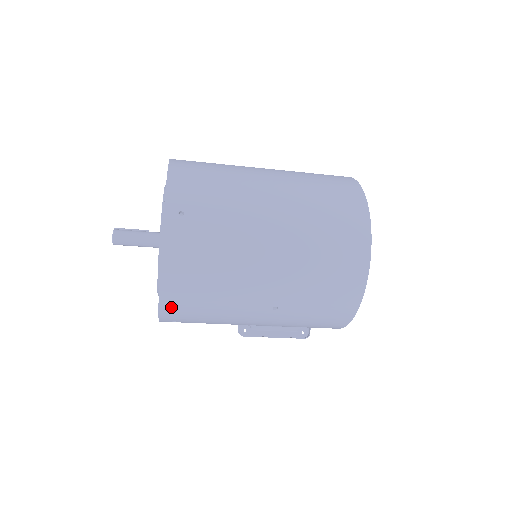
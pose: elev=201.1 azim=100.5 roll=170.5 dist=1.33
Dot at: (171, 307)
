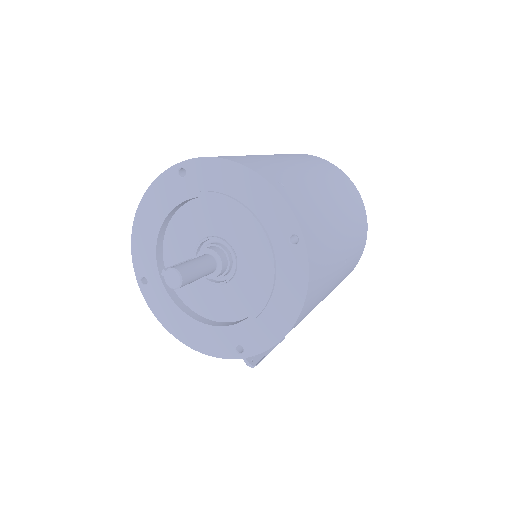
Dot at: (309, 297)
